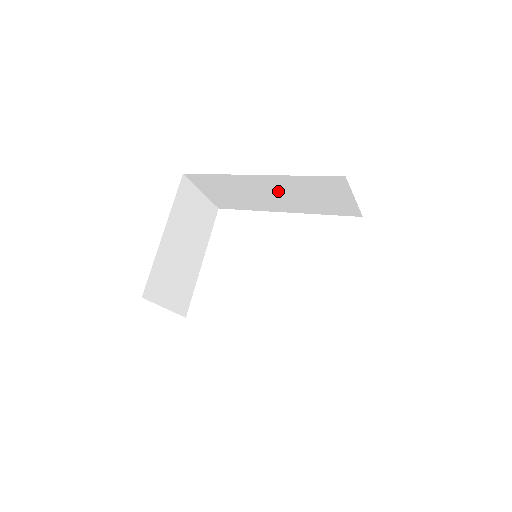
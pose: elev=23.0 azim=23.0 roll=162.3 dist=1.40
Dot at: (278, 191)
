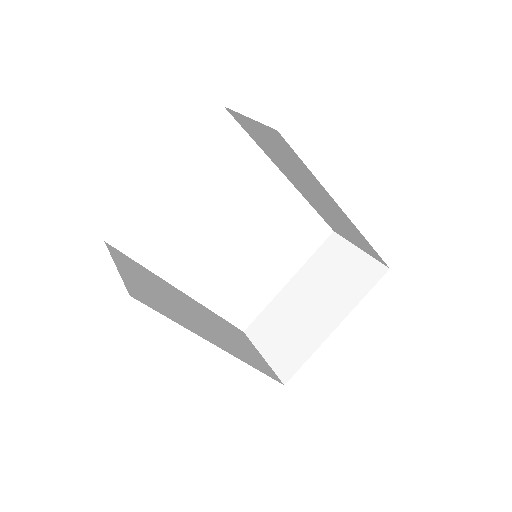
Dot at: (325, 204)
